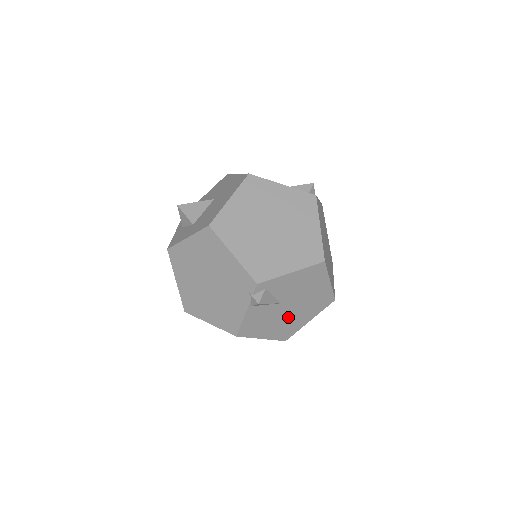
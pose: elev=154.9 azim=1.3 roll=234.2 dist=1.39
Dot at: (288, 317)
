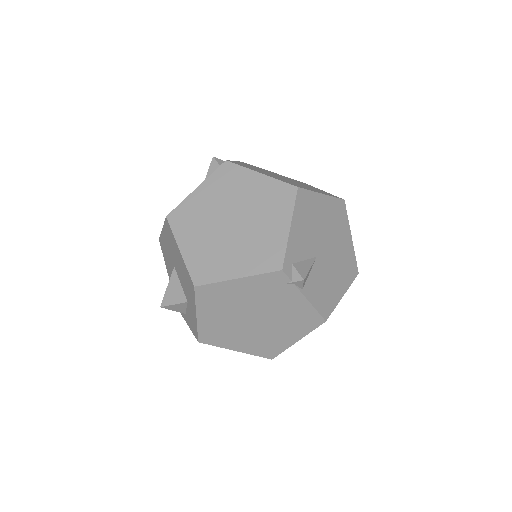
Dot at: (335, 257)
